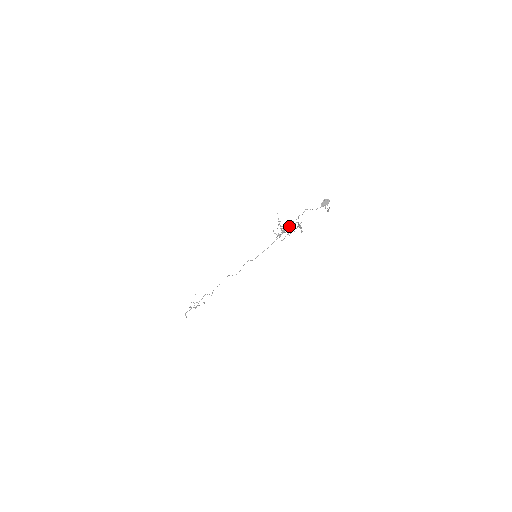
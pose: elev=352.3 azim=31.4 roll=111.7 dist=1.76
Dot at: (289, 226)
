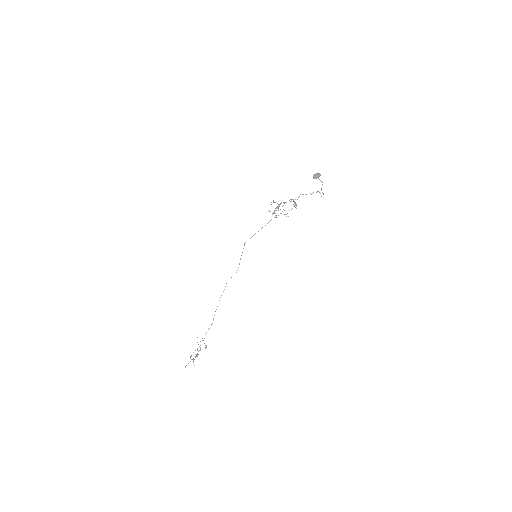
Dot at: occluded
